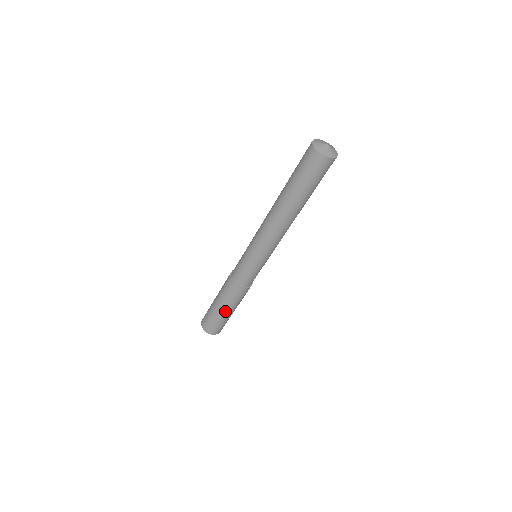
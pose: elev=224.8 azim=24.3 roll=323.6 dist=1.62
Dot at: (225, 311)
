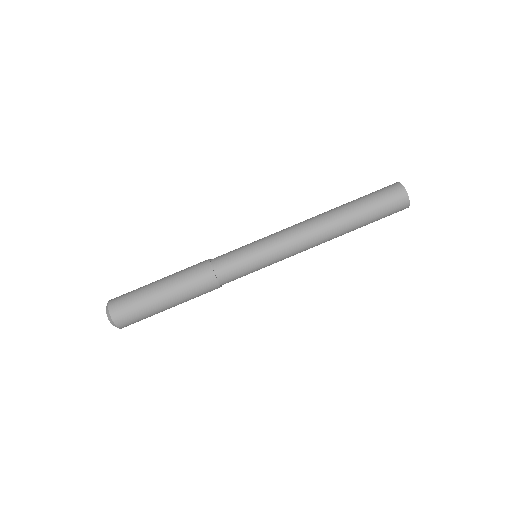
Dot at: (170, 303)
